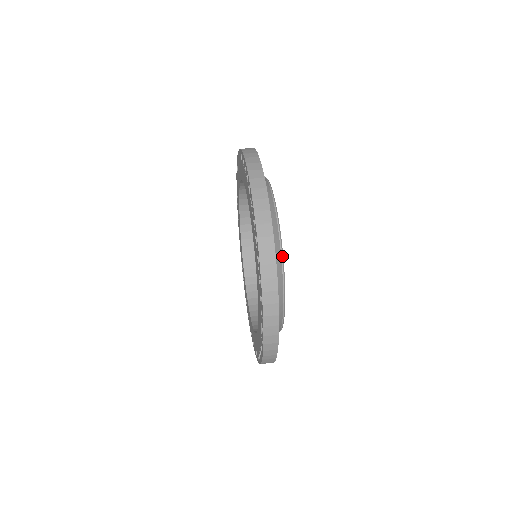
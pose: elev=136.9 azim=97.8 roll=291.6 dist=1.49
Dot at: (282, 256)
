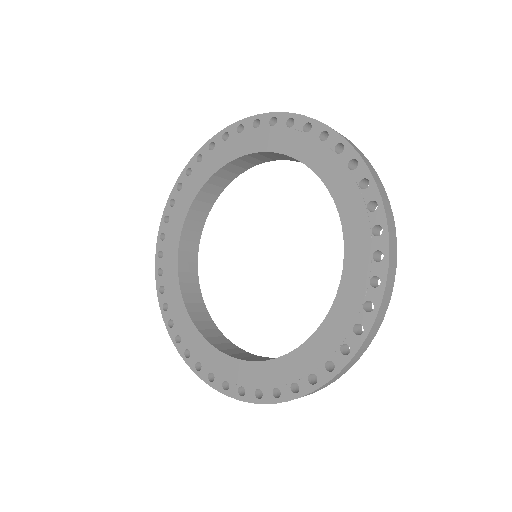
Dot at: occluded
